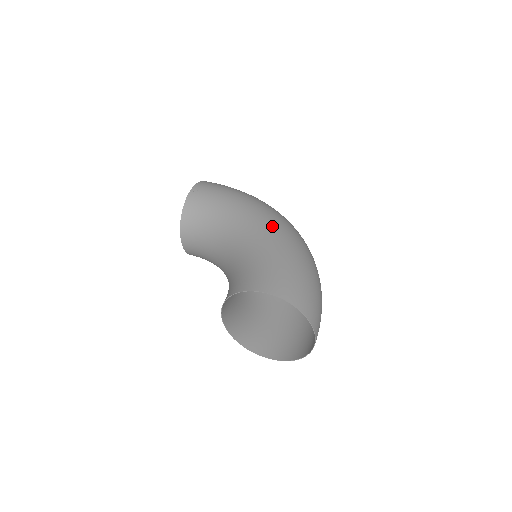
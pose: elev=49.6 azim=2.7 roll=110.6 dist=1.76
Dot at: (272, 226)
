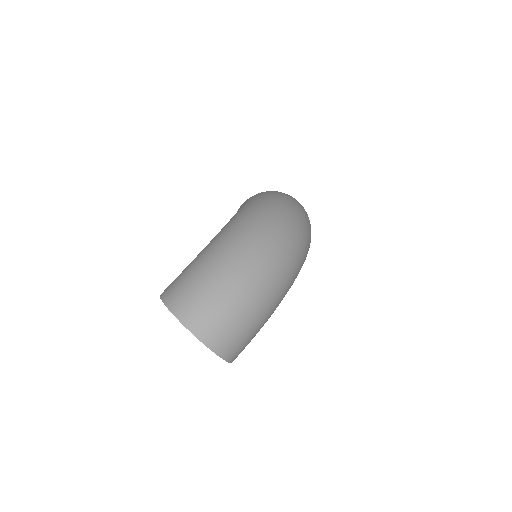
Dot at: (226, 226)
